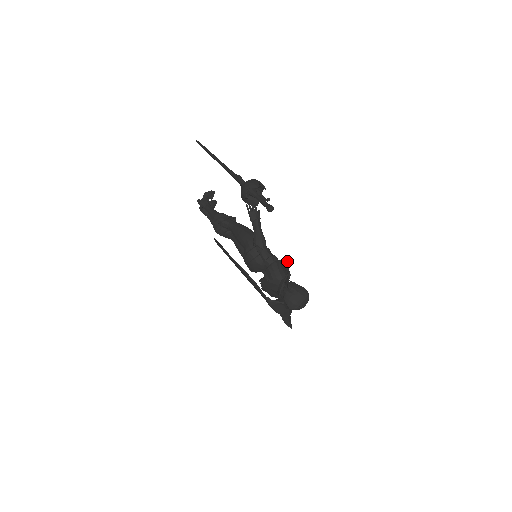
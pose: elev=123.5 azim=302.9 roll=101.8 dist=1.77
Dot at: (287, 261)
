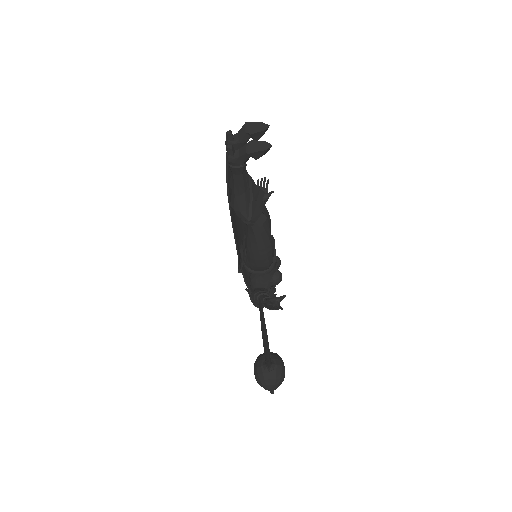
Dot at: occluded
